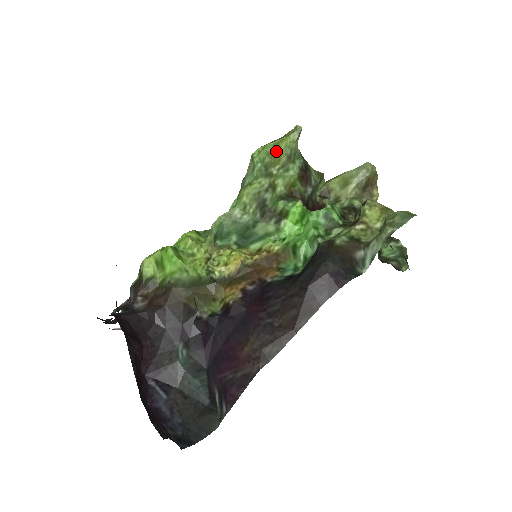
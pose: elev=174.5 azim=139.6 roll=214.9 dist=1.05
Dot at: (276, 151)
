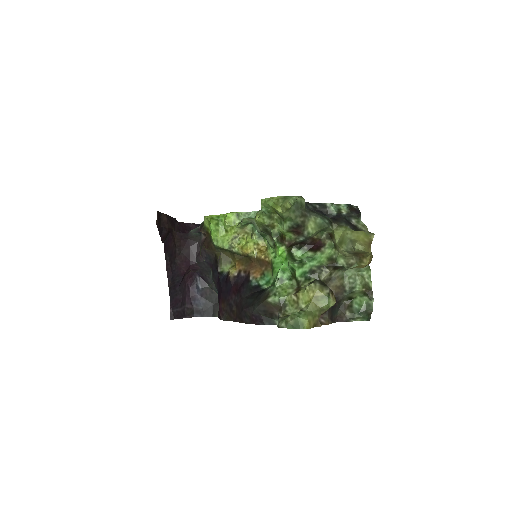
Dot at: (273, 209)
